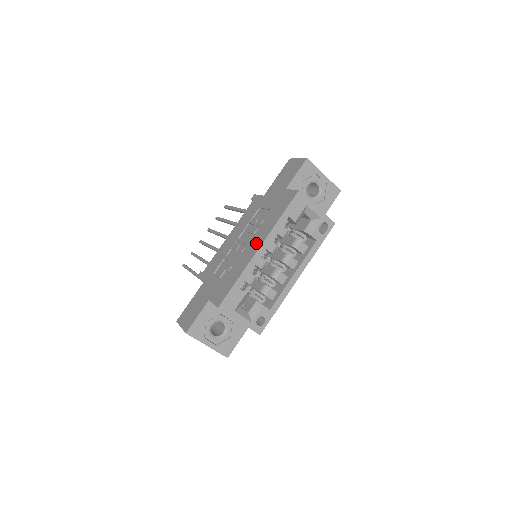
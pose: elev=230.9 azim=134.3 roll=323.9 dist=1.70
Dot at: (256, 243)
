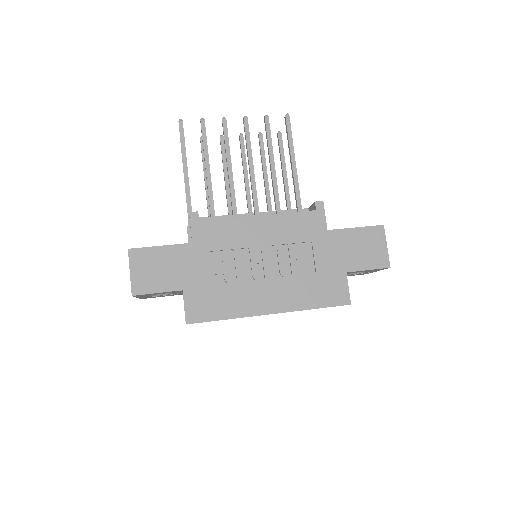
Dot at: (274, 300)
